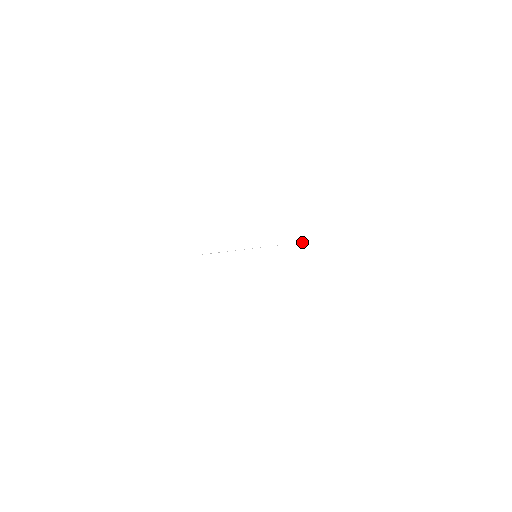
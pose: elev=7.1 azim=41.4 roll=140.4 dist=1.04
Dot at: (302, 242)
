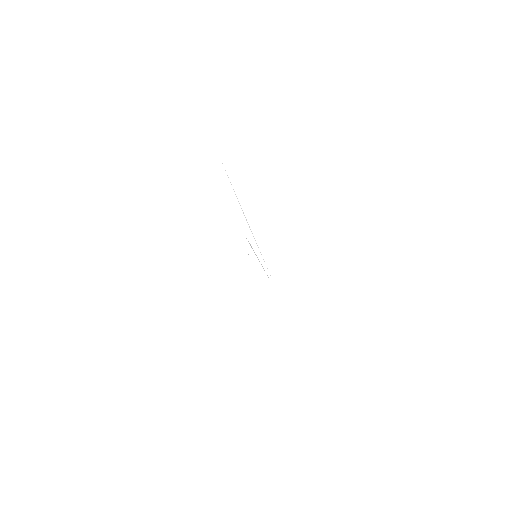
Dot at: occluded
